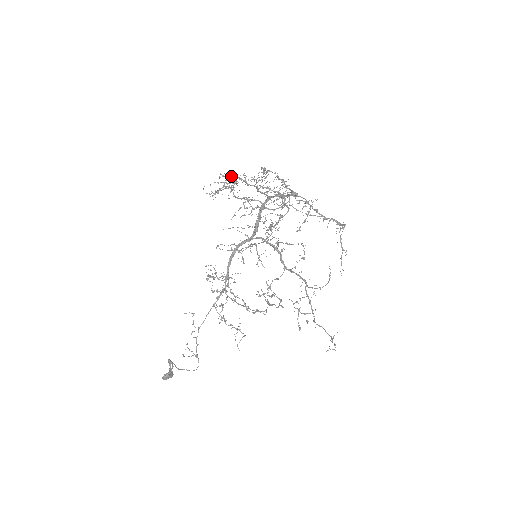
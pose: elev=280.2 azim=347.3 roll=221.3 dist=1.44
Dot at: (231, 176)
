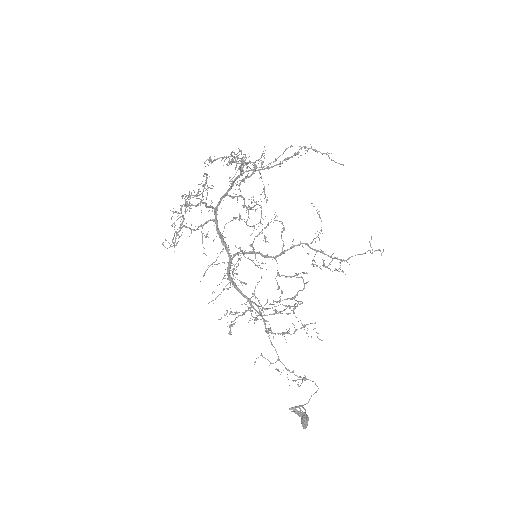
Dot at: (186, 196)
